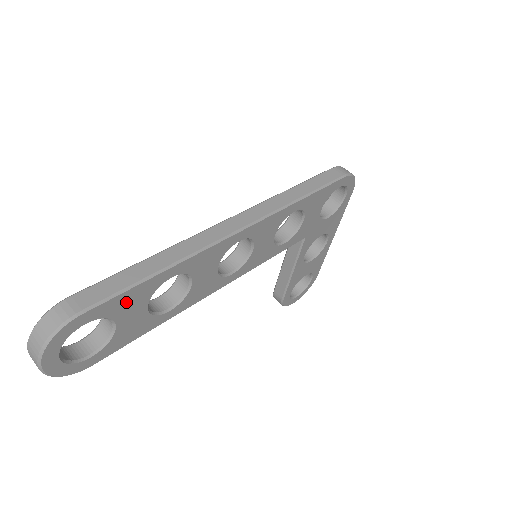
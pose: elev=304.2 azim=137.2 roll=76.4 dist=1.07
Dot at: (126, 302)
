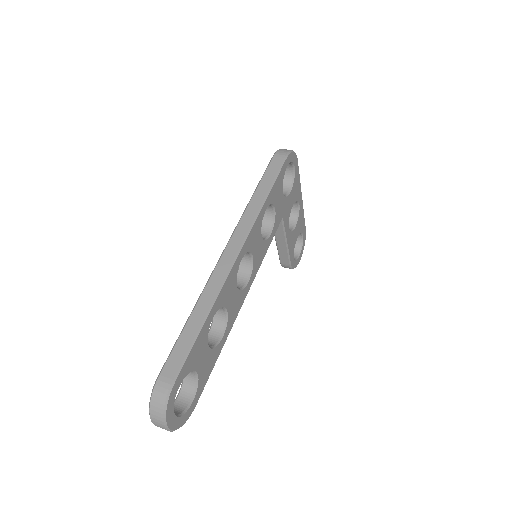
Dot at: (195, 355)
